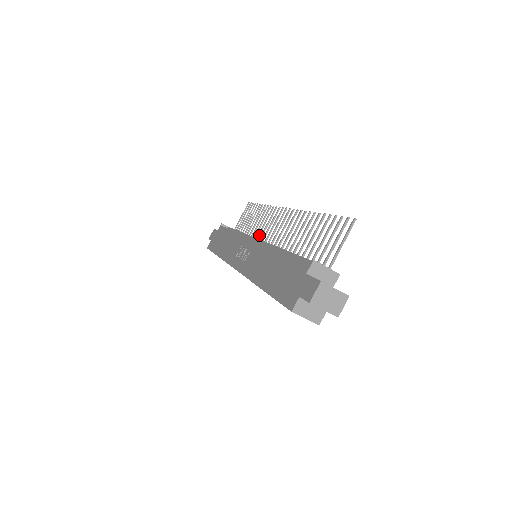
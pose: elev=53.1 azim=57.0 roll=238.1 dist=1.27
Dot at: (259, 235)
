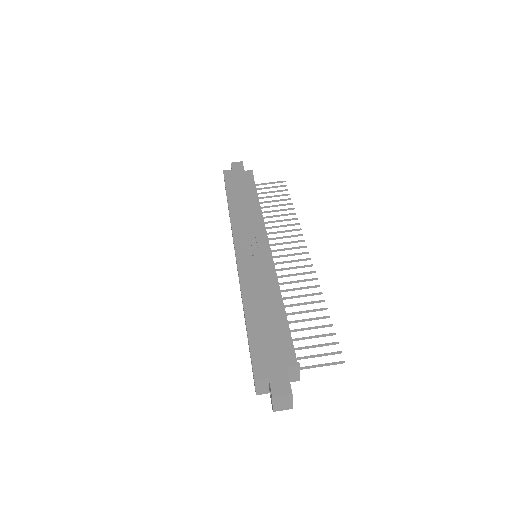
Dot at: occluded
